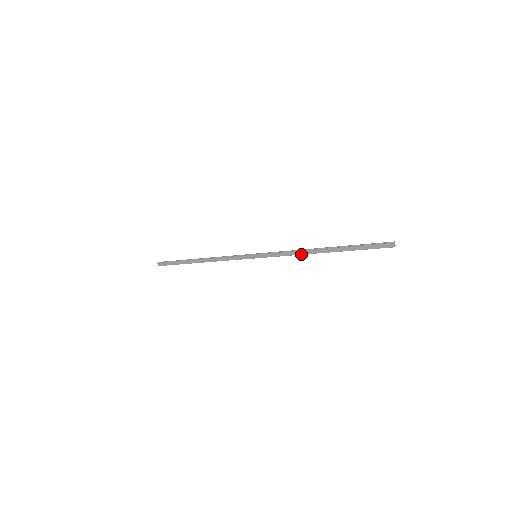
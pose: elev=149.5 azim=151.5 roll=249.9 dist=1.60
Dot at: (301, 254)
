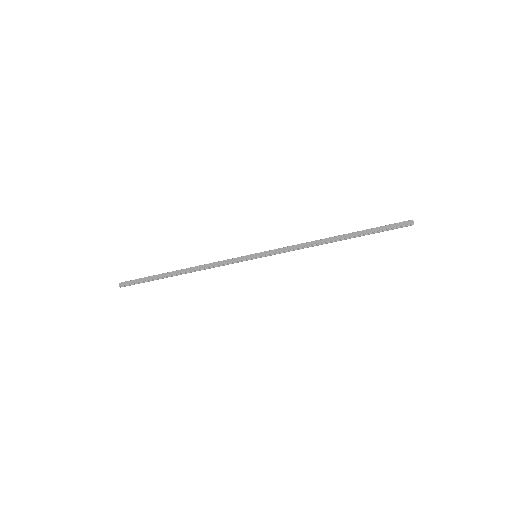
Dot at: (312, 244)
